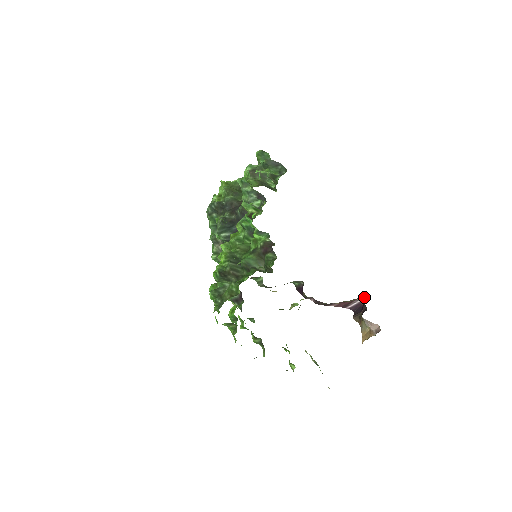
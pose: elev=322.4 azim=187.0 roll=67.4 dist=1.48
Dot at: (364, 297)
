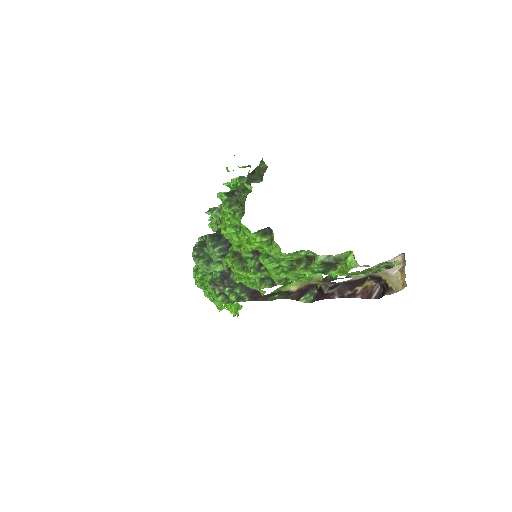
Dot at: (378, 287)
